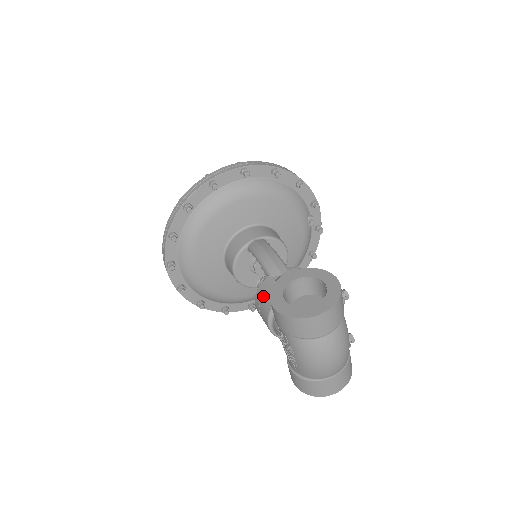
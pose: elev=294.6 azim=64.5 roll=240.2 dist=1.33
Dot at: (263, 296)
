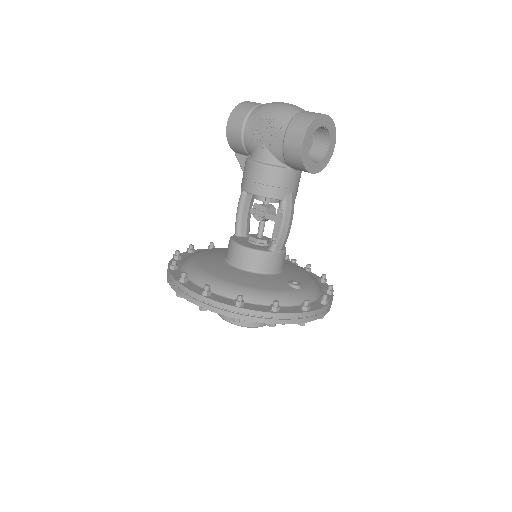
Dot at: (243, 176)
